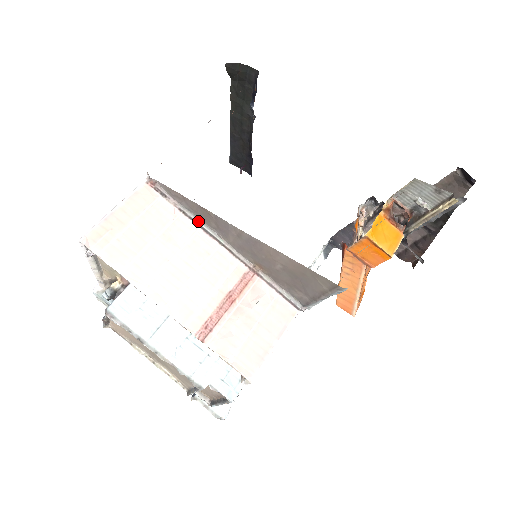
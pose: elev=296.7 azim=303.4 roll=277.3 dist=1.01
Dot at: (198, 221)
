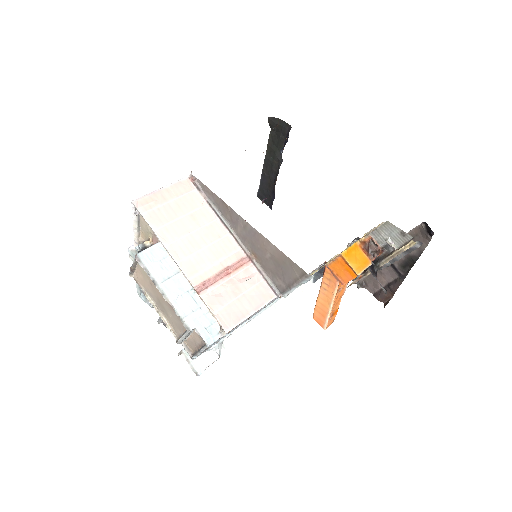
Dot at: (218, 213)
